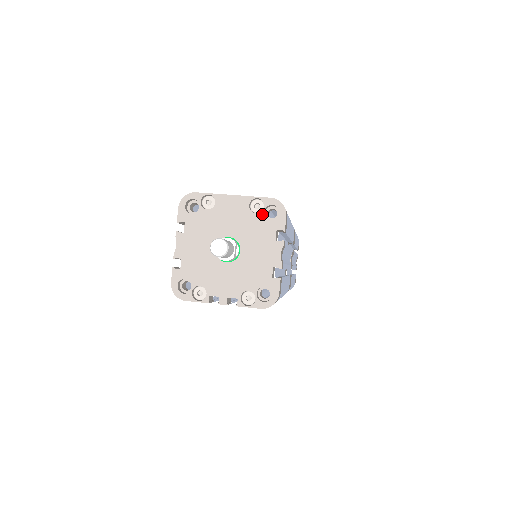
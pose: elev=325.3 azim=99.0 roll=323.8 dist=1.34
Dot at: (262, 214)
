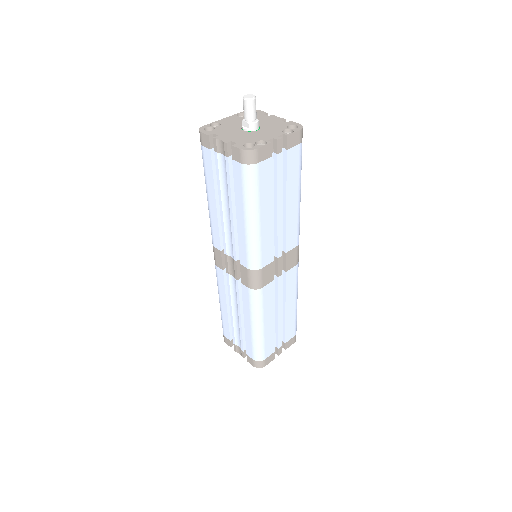
Dot at: occluded
